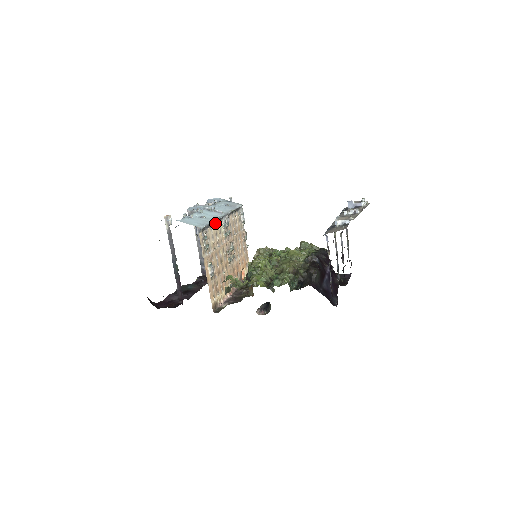
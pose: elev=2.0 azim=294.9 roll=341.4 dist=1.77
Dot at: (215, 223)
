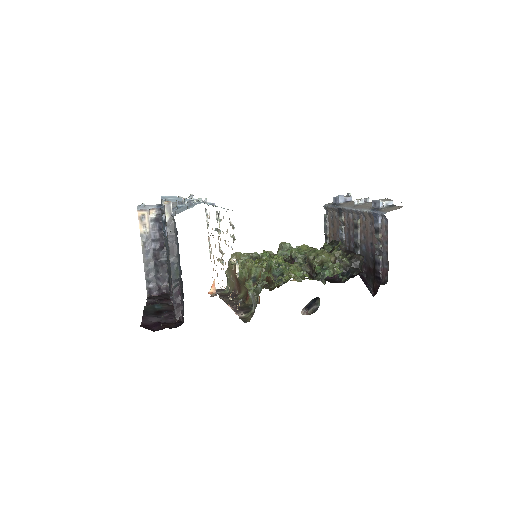
Dot at: occluded
